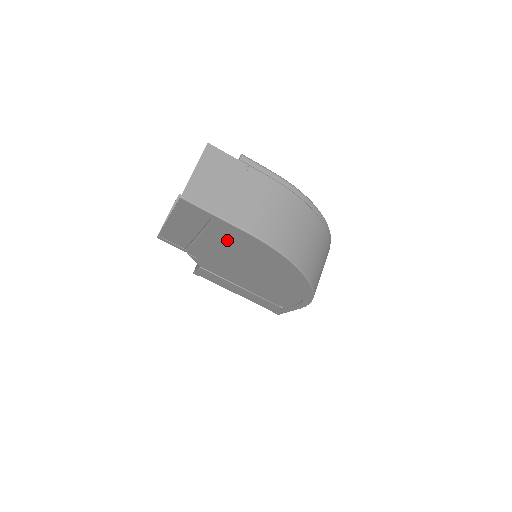
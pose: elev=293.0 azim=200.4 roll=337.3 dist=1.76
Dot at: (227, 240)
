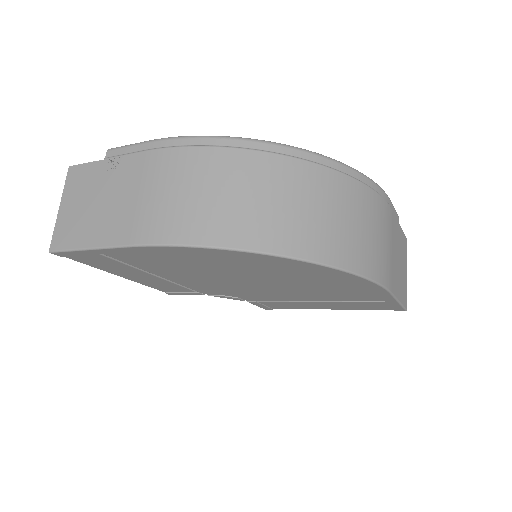
Dot at: (160, 265)
